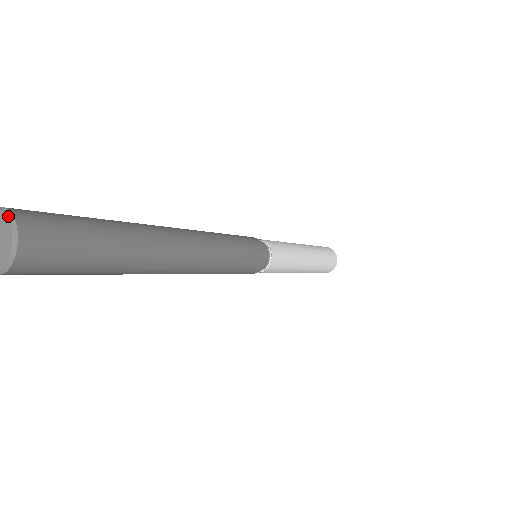
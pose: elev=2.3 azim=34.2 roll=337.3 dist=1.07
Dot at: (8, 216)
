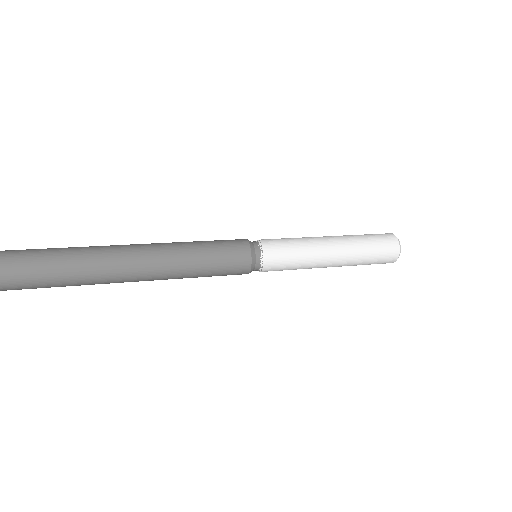
Dot at: out of frame
